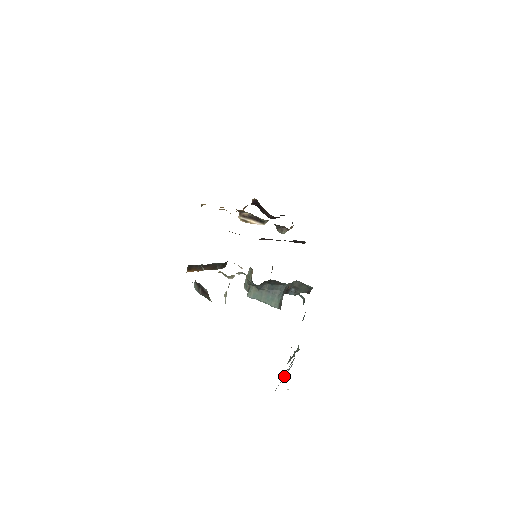
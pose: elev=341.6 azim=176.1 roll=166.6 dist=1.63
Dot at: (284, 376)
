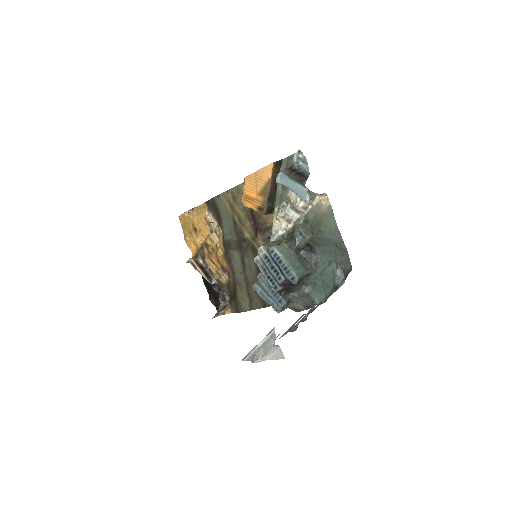
Dot at: occluded
